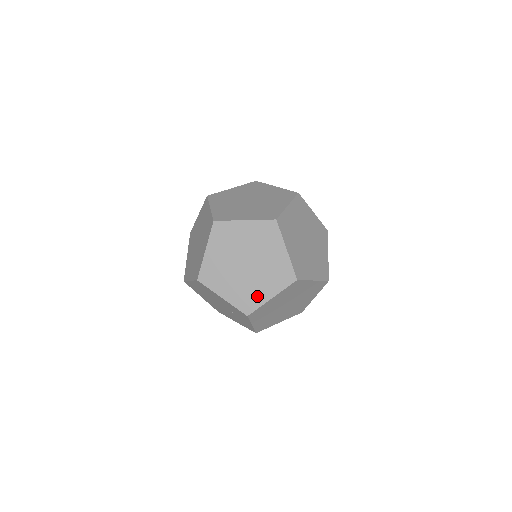
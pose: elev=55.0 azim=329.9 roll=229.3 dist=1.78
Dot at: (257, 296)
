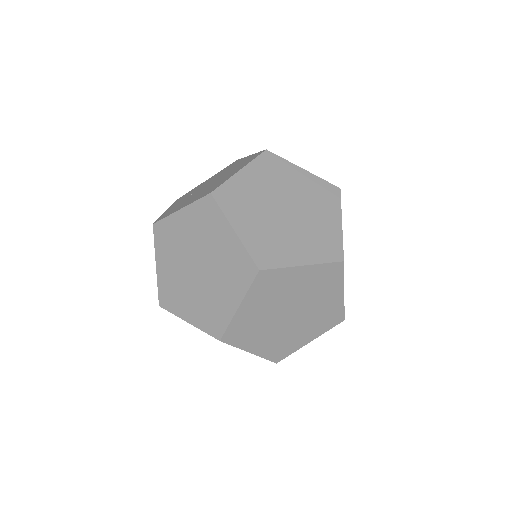
Dot at: (332, 308)
